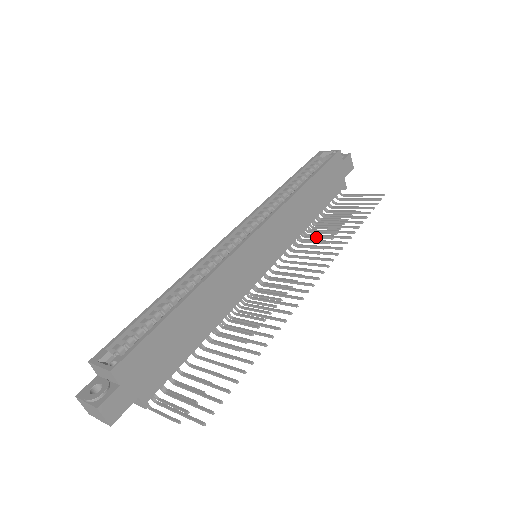
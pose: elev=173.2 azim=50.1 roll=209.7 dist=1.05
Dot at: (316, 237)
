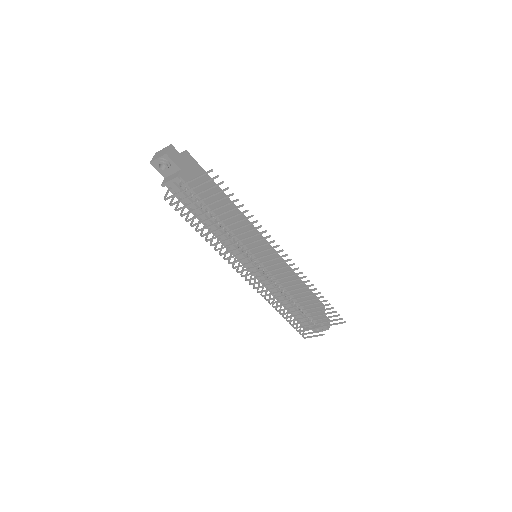
Dot at: (289, 312)
